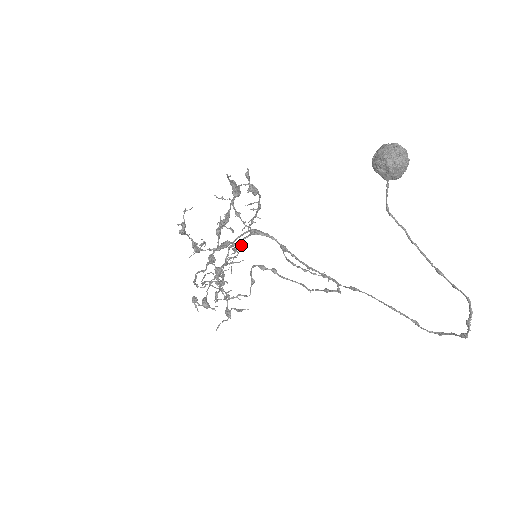
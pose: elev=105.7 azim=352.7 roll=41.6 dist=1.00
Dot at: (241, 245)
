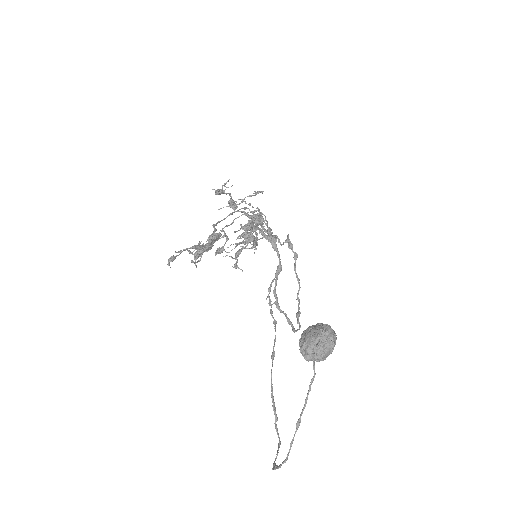
Dot at: occluded
